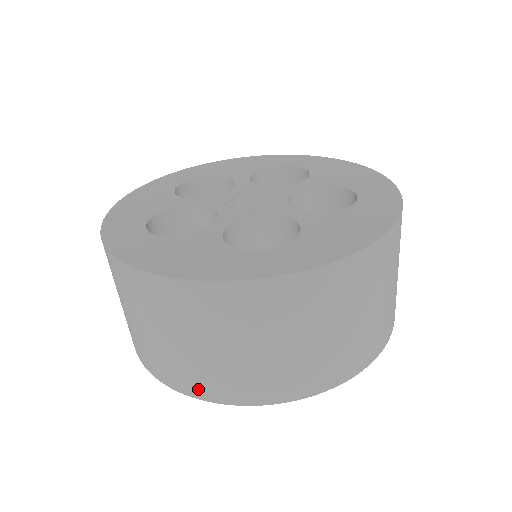
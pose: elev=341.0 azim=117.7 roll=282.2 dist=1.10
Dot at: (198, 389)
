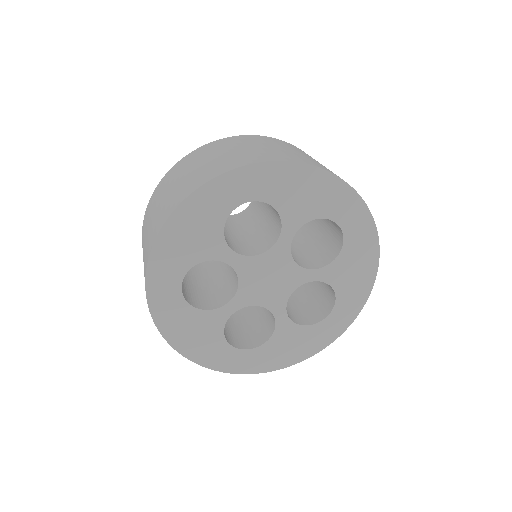
Dot at: (319, 166)
